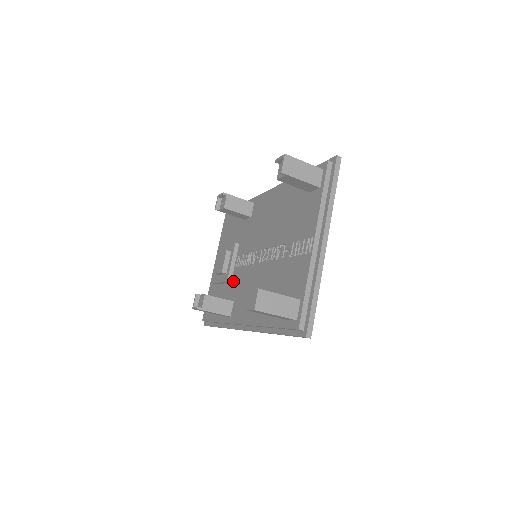
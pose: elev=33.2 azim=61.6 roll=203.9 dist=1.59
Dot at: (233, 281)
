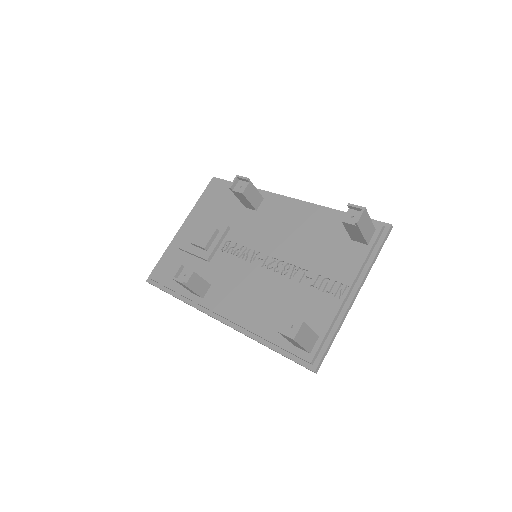
Dot at: (214, 263)
